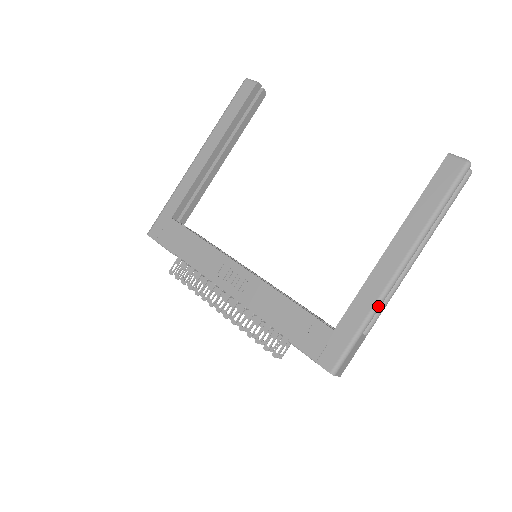
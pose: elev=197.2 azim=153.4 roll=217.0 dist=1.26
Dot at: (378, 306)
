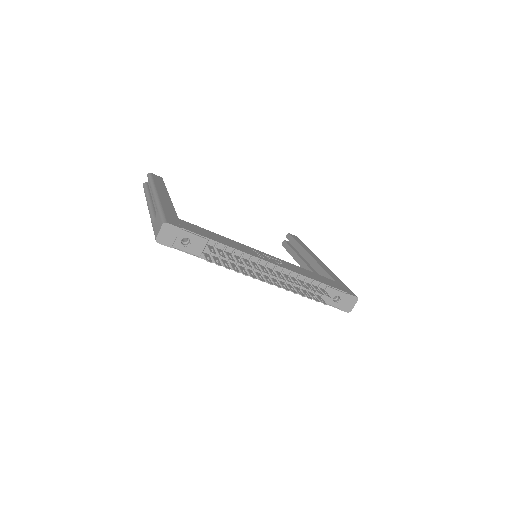
Dot at: occluded
